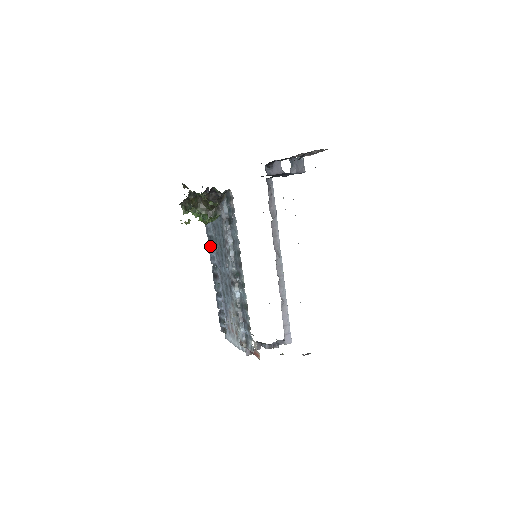
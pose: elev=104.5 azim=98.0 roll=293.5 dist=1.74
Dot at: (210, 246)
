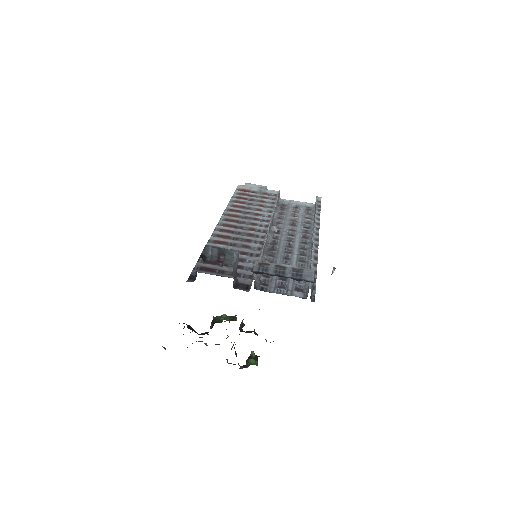
Dot at: occluded
